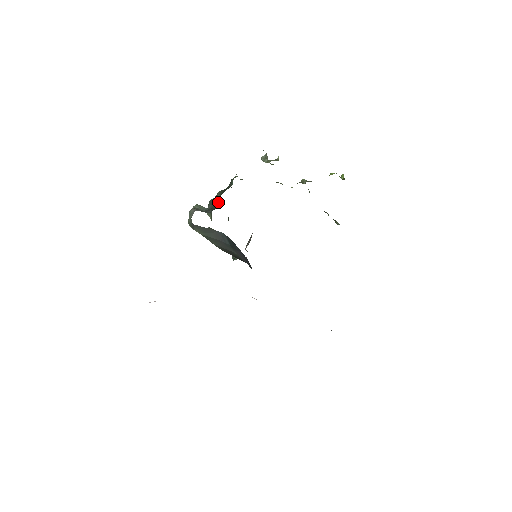
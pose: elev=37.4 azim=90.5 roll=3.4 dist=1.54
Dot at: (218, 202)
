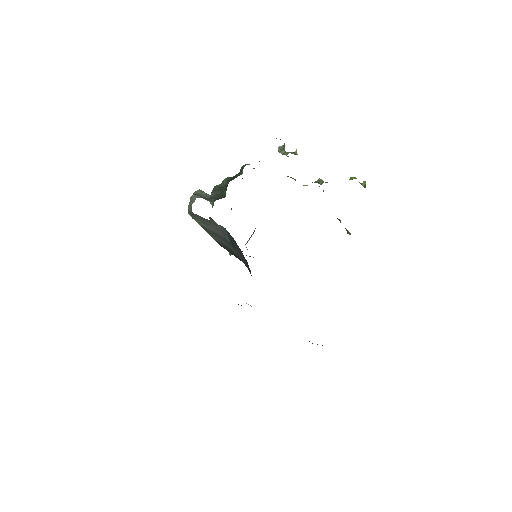
Dot at: (224, 191)
